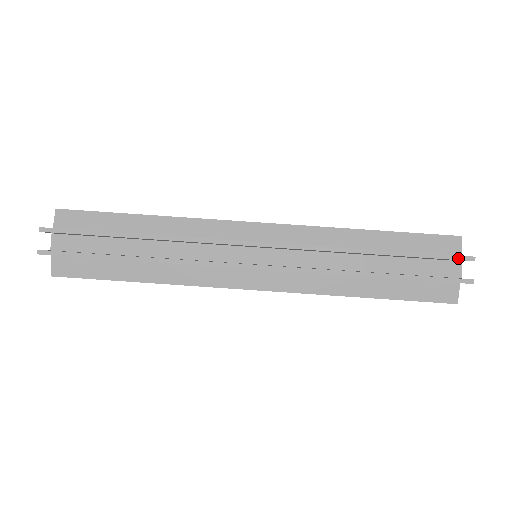
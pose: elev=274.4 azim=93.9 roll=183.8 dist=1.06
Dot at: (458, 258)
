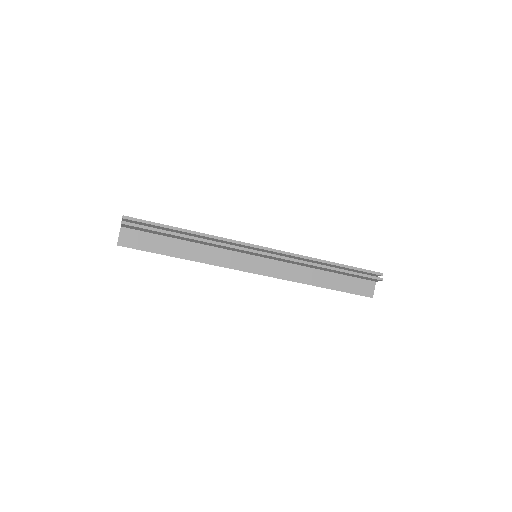
Dot at: occluded
